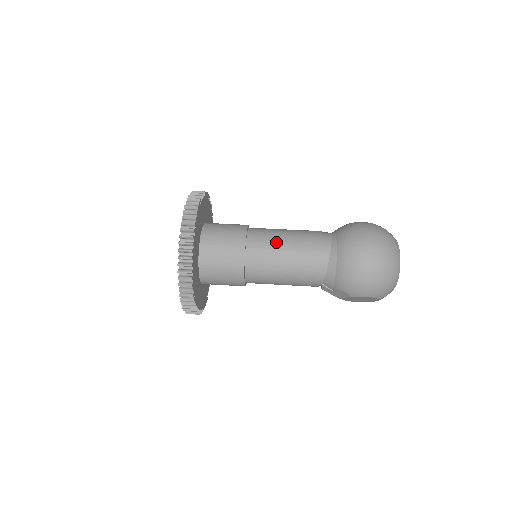
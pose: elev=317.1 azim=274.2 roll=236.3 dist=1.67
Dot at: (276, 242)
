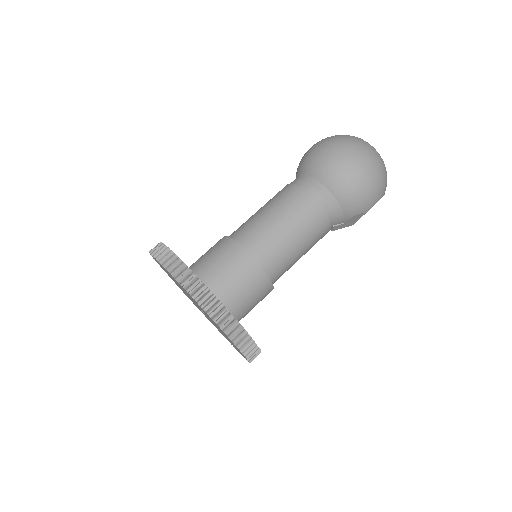
Dot at: (269, 226)
